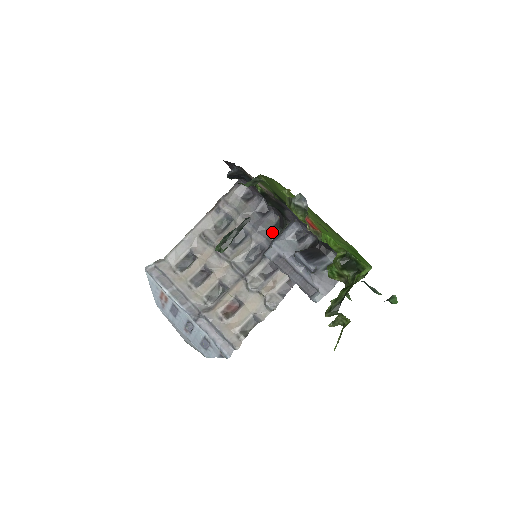
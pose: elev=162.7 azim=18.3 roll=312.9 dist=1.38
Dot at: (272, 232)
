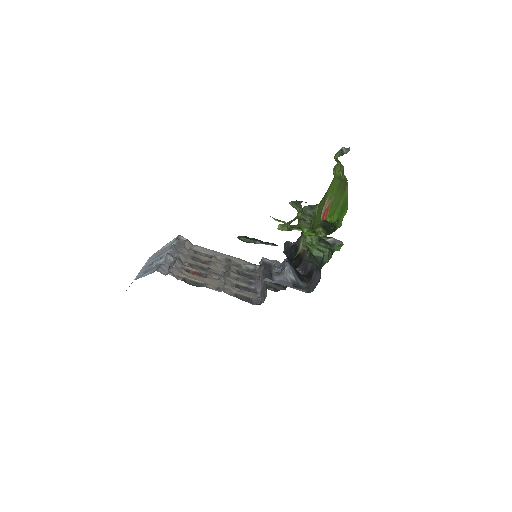
Dot at: (272, 287)
